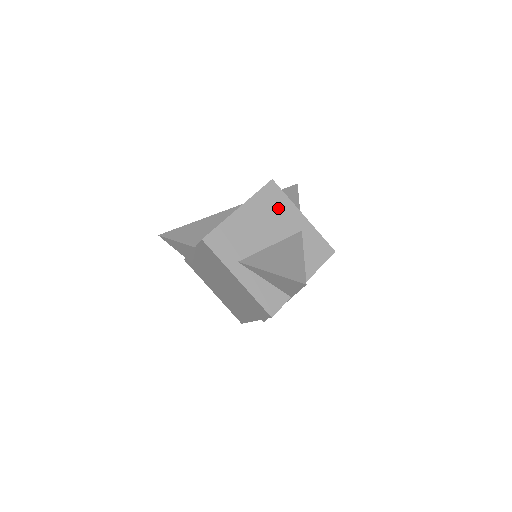
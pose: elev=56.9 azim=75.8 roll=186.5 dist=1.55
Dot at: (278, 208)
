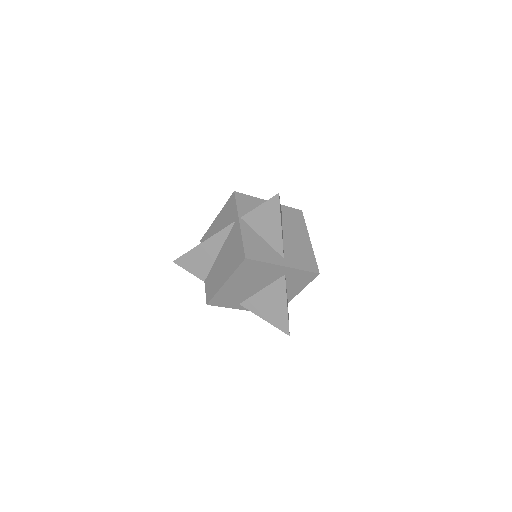
Dot at: (259, 271)
